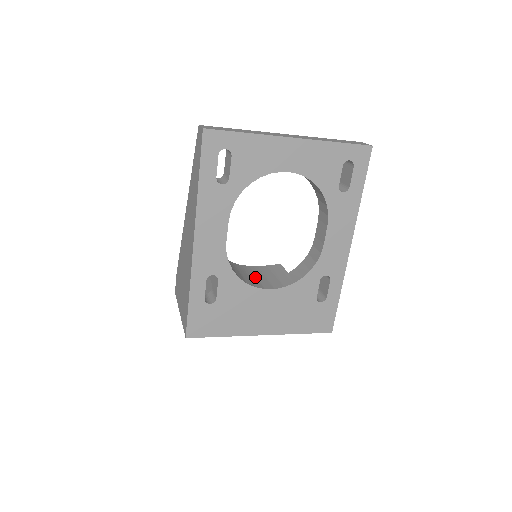
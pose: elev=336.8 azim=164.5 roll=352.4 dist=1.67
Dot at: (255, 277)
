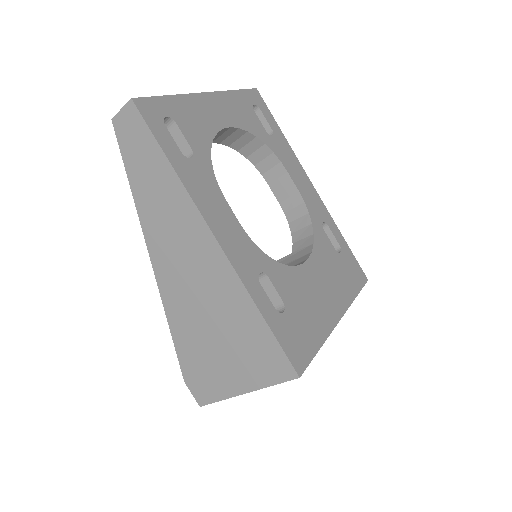
Dot at: occluded
